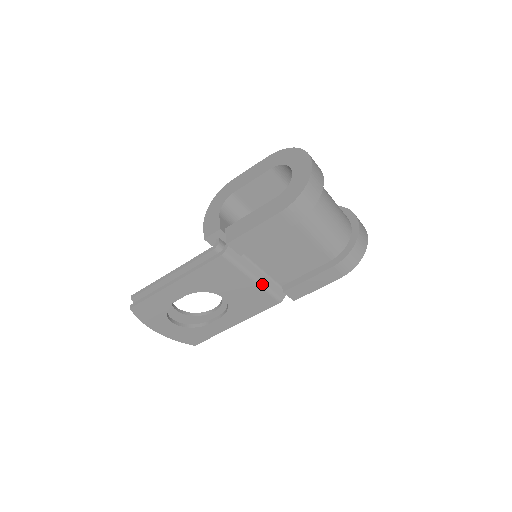
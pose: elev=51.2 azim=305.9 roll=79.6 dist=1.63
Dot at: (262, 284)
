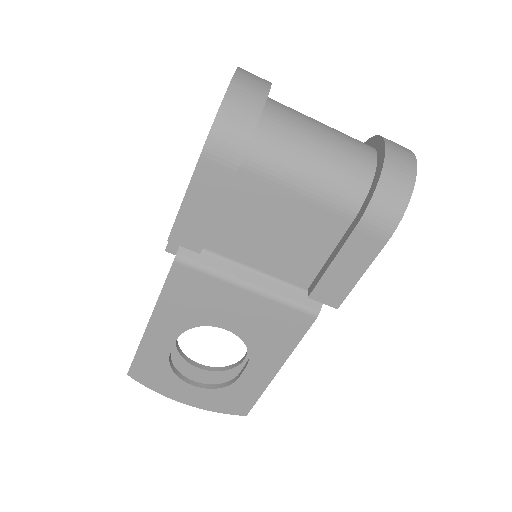
Dot at: (267, 292)
